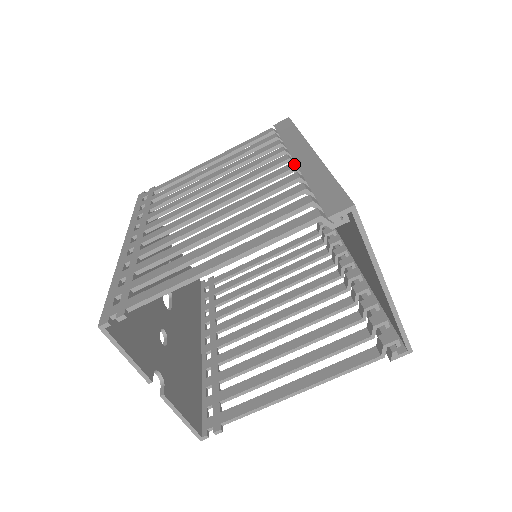
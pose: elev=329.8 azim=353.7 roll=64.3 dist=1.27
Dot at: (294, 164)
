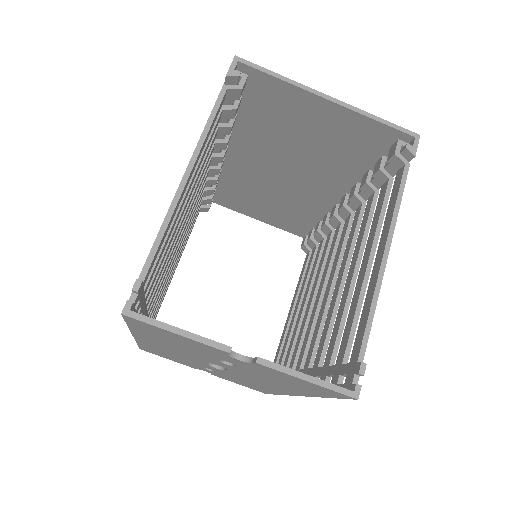
Dot at: (214, 167)
